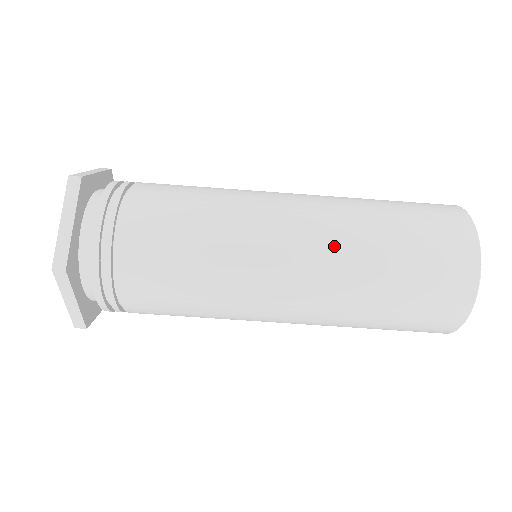
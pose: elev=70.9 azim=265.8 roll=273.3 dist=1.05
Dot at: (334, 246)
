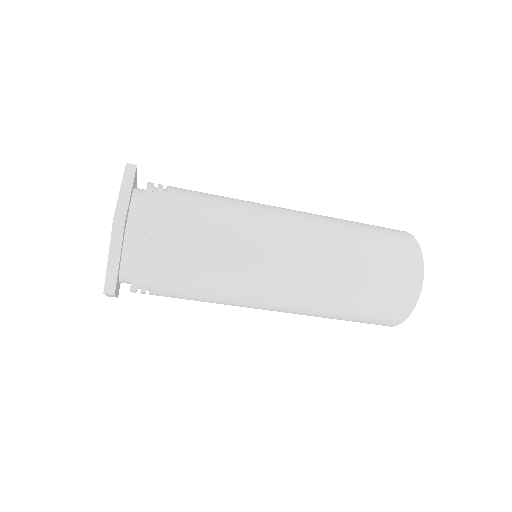
Dot at: (299, 314)
